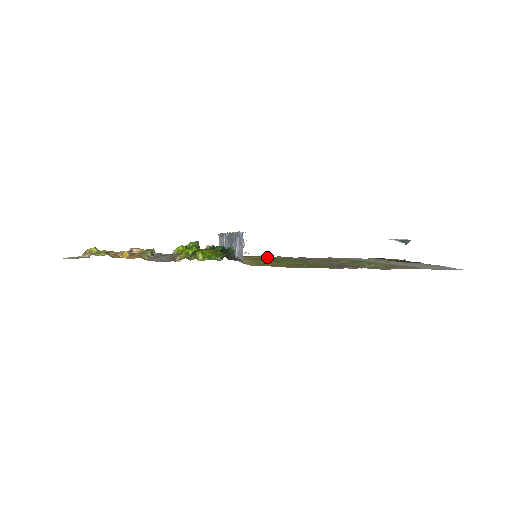
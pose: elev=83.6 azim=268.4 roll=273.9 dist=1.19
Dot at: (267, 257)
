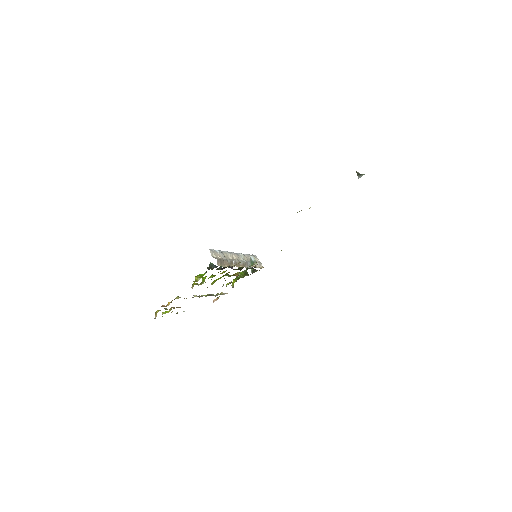
Dot at: occluded
